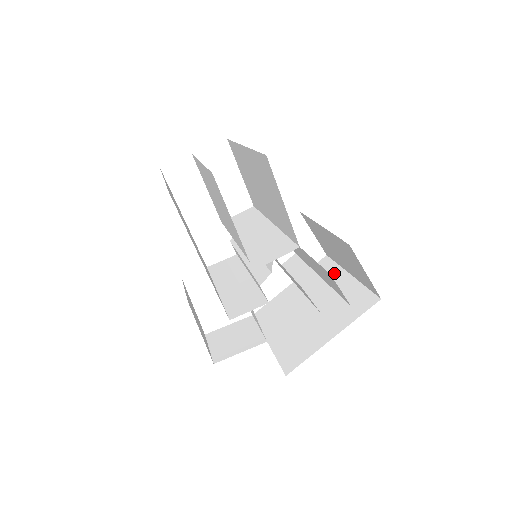
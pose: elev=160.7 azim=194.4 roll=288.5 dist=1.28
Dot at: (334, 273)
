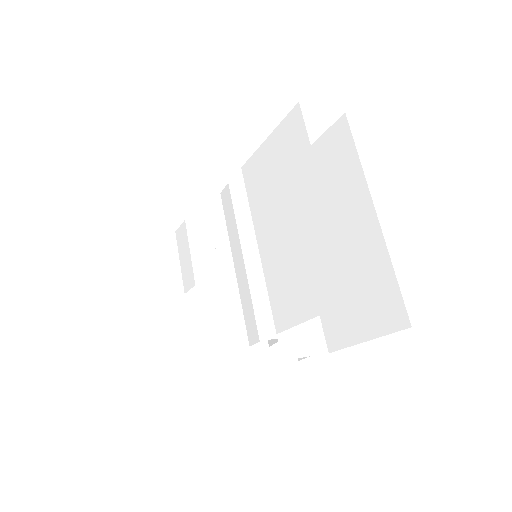
Dot at: occluded
